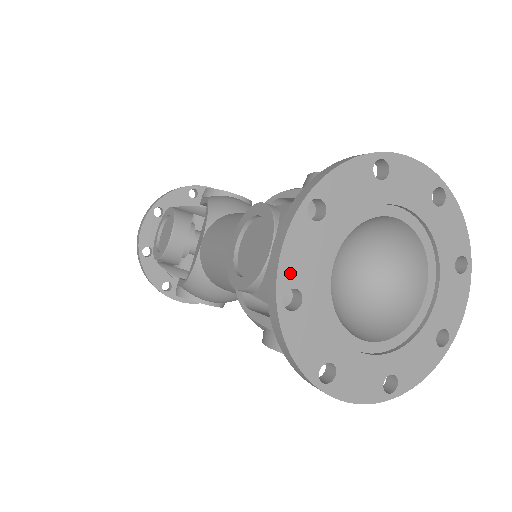
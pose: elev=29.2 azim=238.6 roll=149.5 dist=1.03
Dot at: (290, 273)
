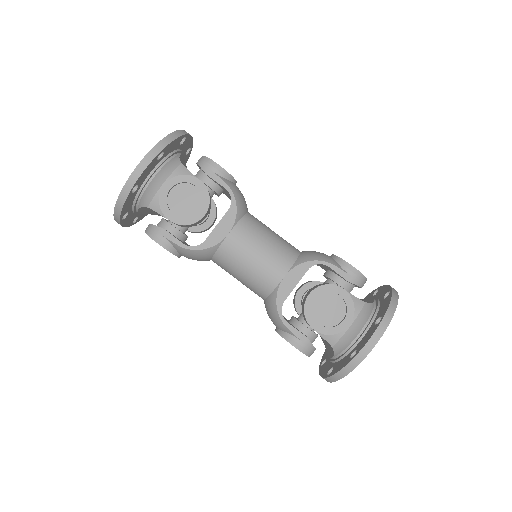
Dot at: (368, 351)
